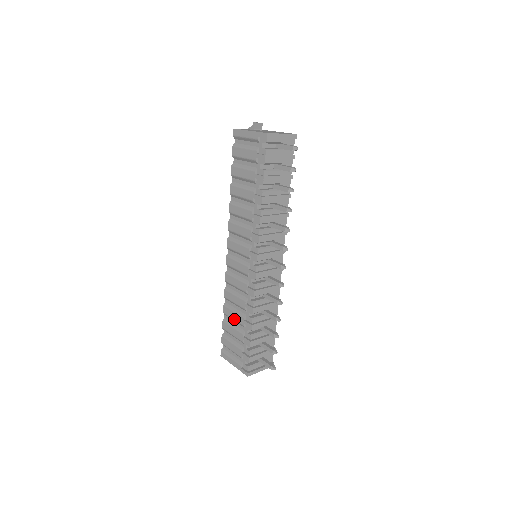
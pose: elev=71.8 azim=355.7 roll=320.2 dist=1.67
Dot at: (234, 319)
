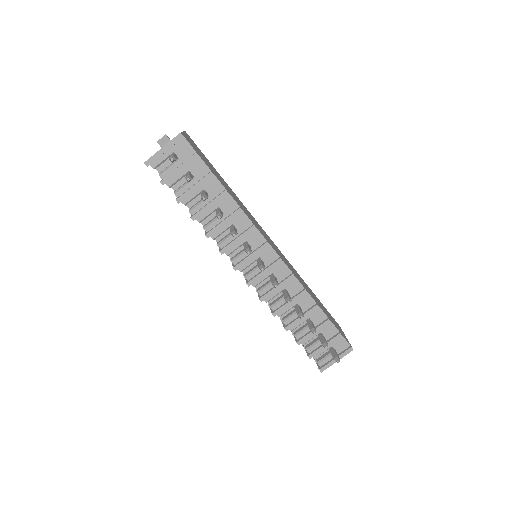
Dot at: occluded
